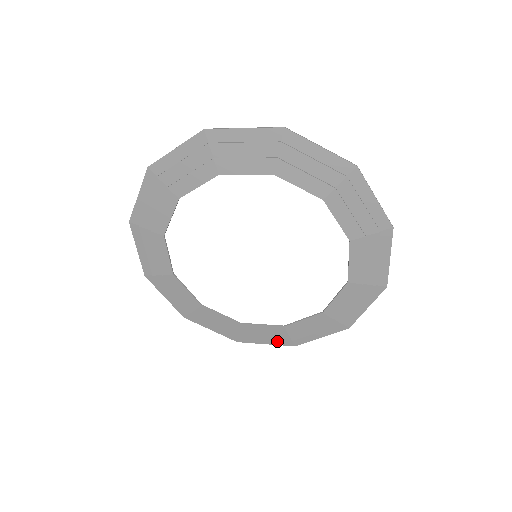
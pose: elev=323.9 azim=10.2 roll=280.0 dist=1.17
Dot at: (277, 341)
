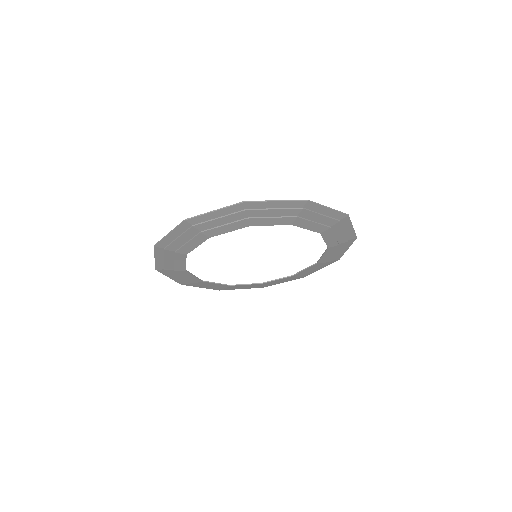
Dot at: (211, 288)
